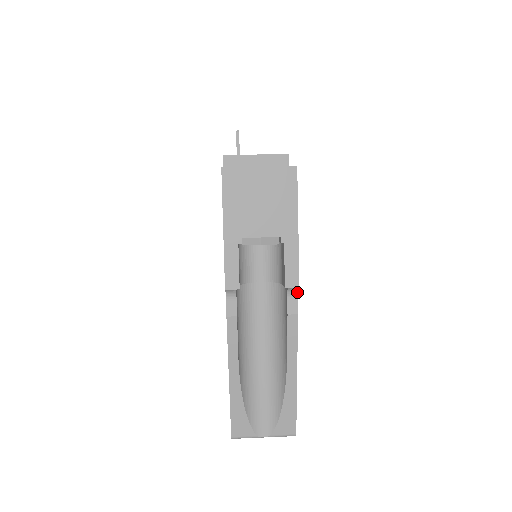
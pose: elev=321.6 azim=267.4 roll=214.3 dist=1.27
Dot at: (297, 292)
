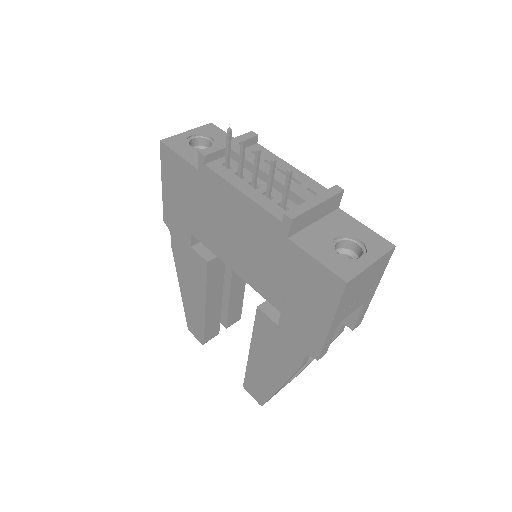
Dot at: occluded
